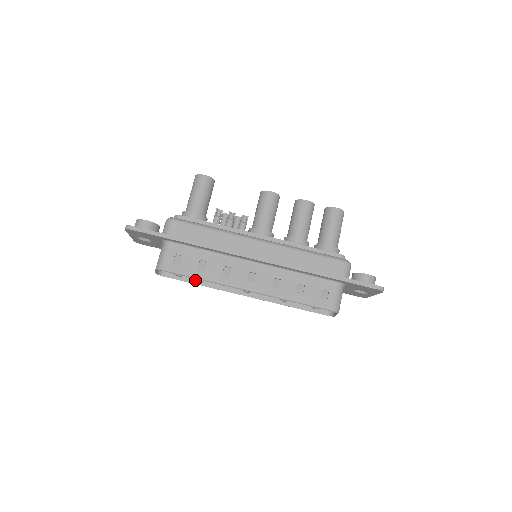
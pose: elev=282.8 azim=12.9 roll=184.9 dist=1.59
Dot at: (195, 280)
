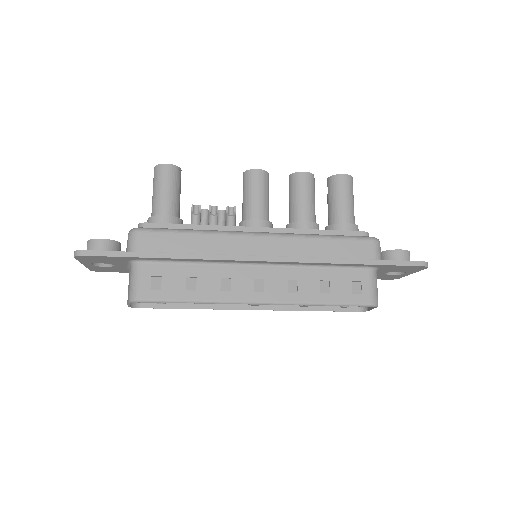
Dot at: (182, 304)
